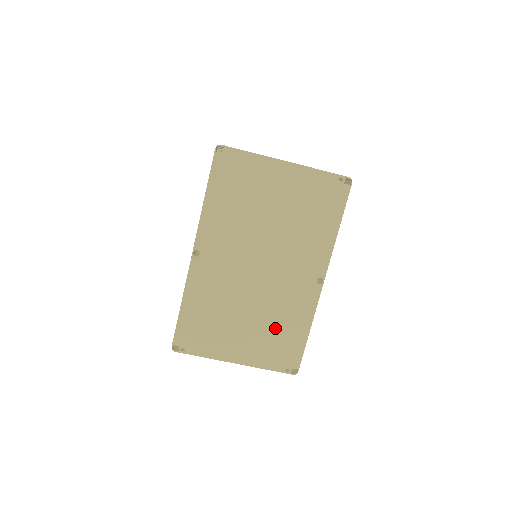
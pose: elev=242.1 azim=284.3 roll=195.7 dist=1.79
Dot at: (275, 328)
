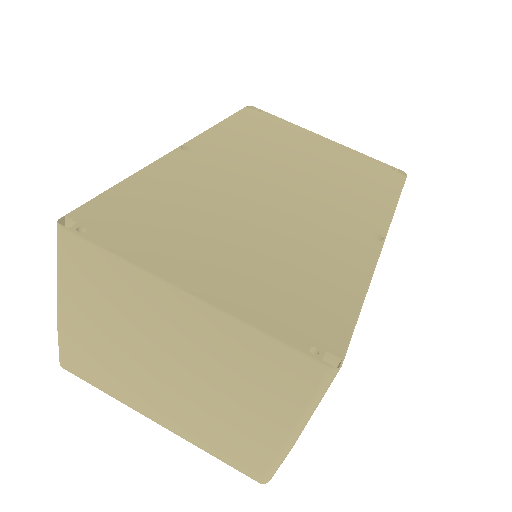
Dot at: (293, 266)
